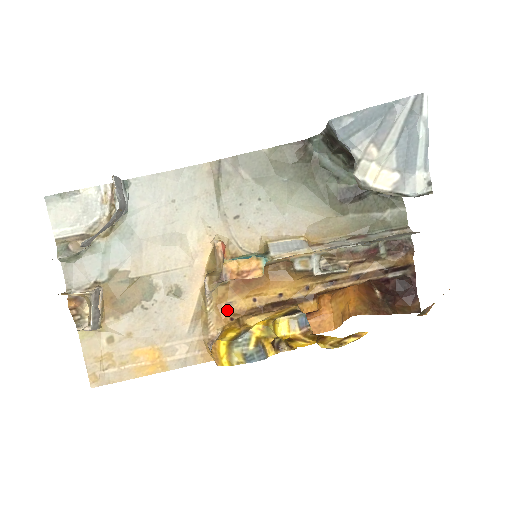
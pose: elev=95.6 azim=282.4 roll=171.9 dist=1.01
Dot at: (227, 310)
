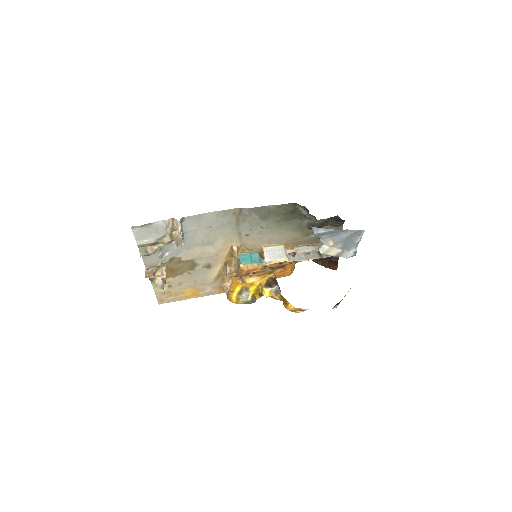
Dot at: (235, 273)
